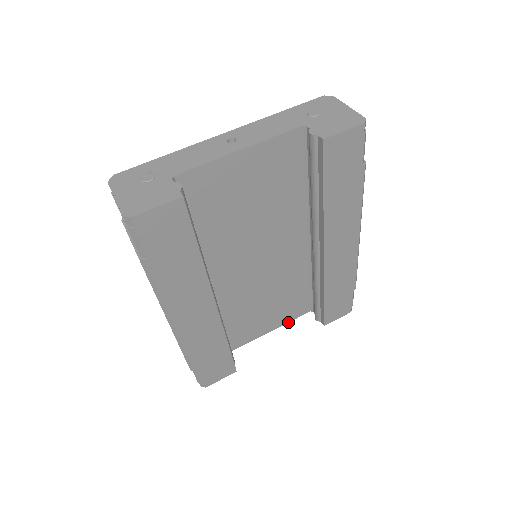
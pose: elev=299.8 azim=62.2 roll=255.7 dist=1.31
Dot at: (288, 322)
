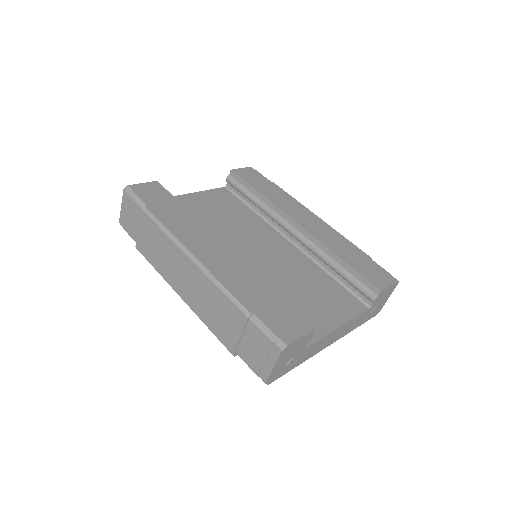
Dot at: (353, 319)
